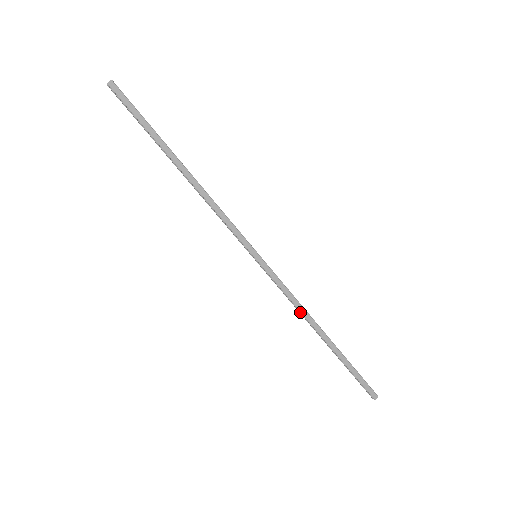
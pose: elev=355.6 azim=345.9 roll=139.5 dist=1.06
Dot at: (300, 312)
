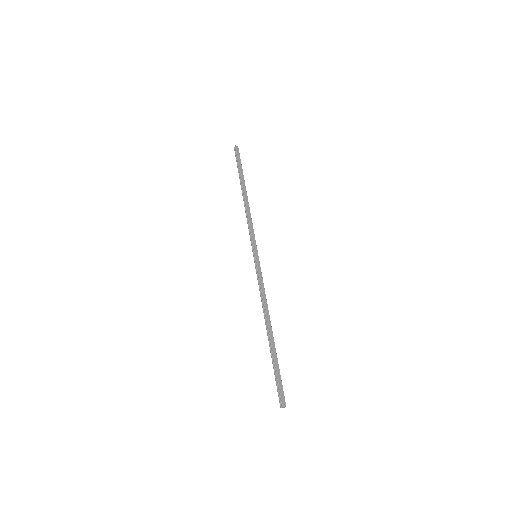
Dot at: (264, 304)
